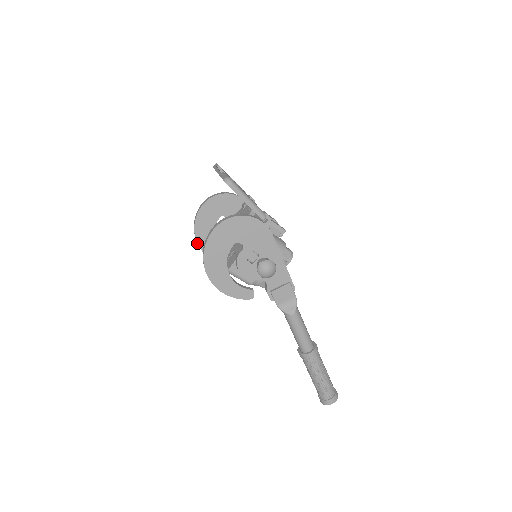
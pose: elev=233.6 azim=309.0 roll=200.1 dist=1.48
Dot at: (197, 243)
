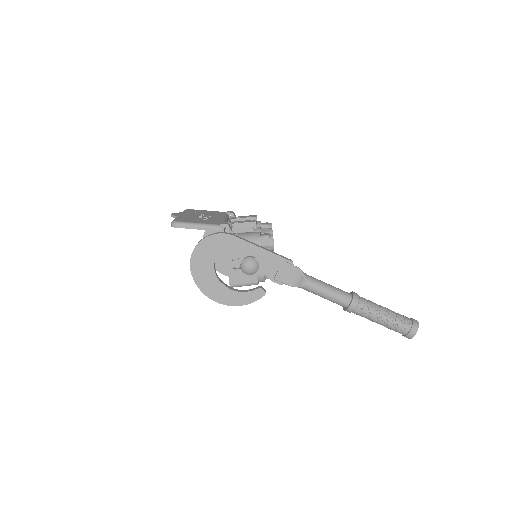
Dot at: occluded
